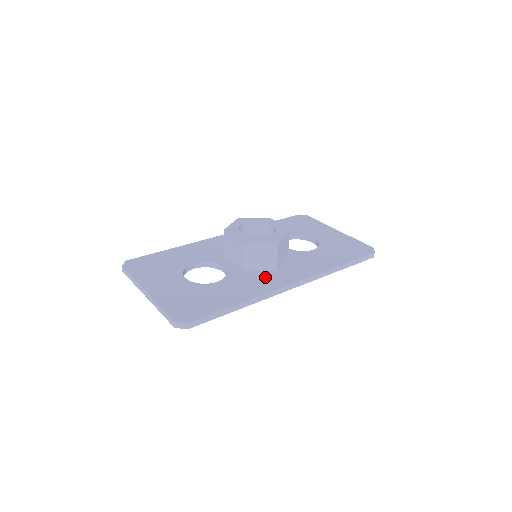
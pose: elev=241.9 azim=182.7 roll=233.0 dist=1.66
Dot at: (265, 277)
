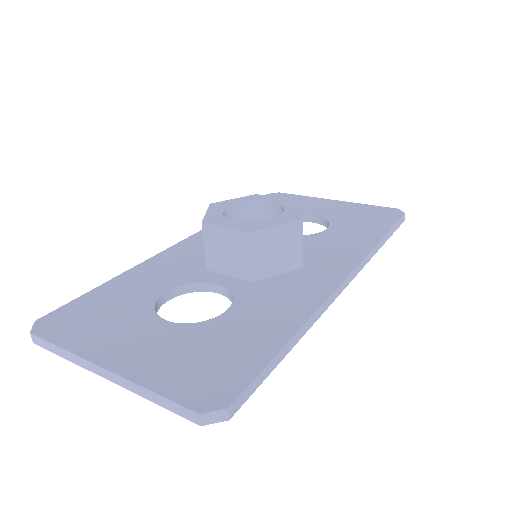
Dot at: (296, 282)
